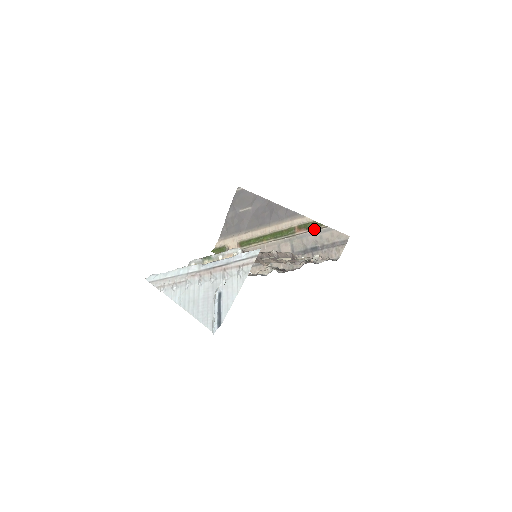
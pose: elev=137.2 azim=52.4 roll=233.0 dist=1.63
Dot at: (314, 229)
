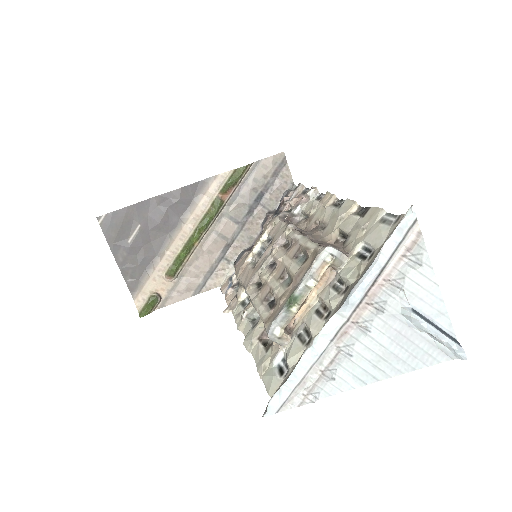
Dot at: (241, 179)
